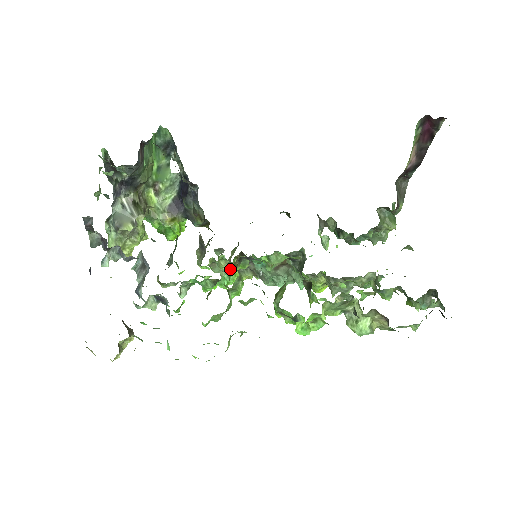
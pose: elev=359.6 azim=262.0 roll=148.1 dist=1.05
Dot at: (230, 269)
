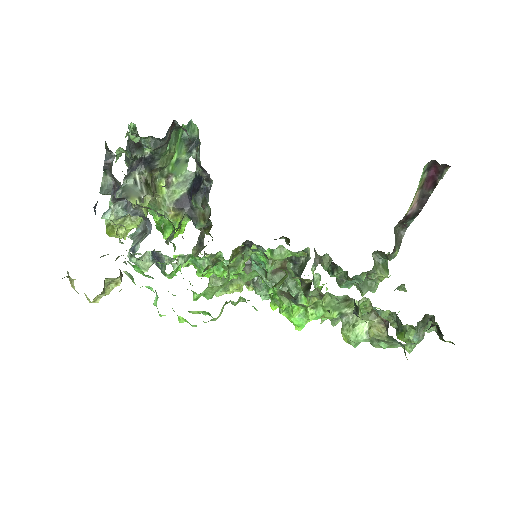
Dot at: (232, 252)
